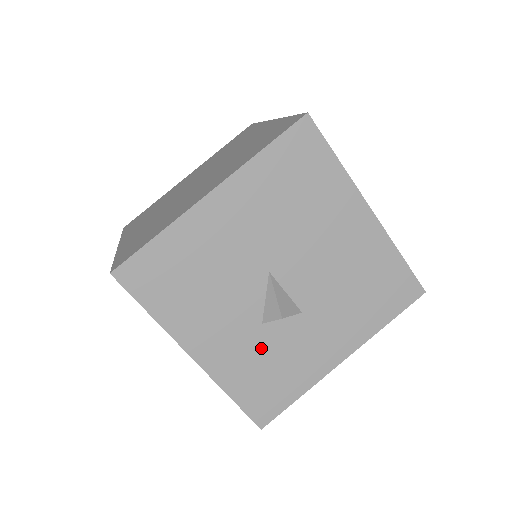
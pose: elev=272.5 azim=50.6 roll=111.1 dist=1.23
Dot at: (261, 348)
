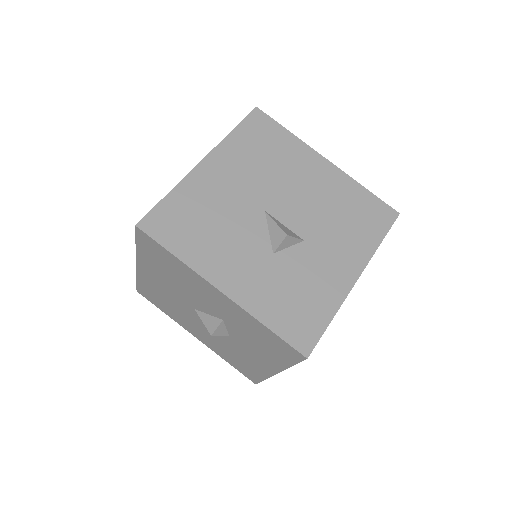
Dot at: (279, 275)
